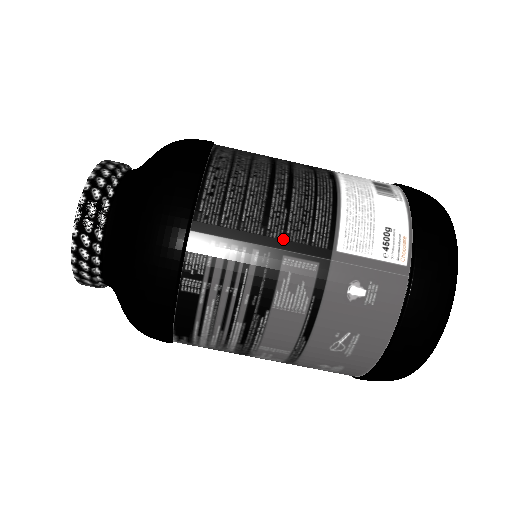
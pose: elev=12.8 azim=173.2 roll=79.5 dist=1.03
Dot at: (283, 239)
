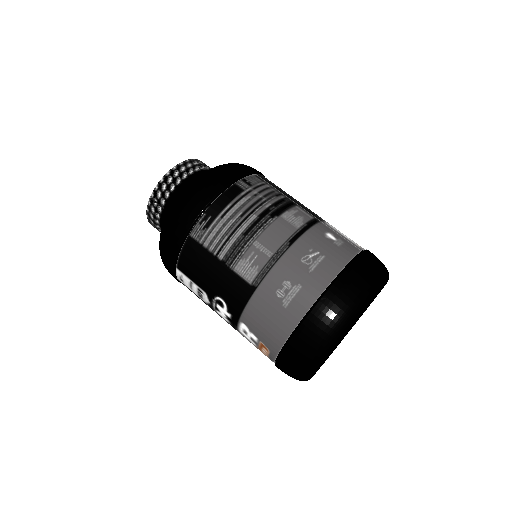
Dot at: (299, 203)
